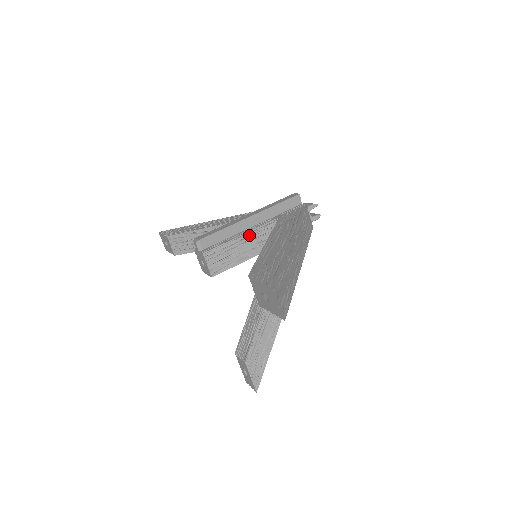
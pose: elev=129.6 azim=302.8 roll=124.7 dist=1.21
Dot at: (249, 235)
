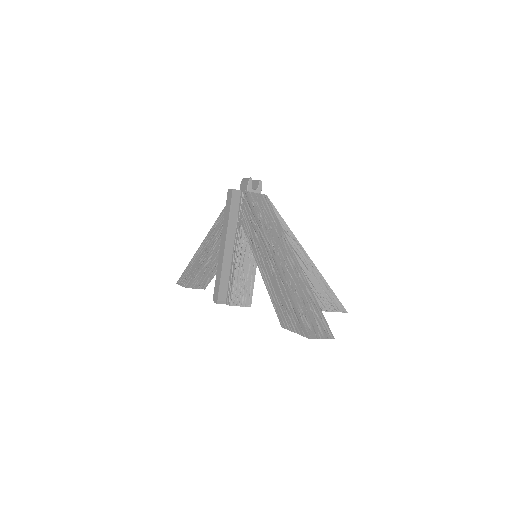
Dot at: (239, 259)
